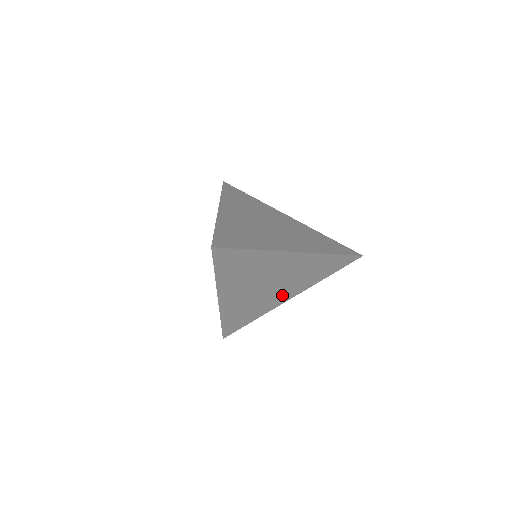
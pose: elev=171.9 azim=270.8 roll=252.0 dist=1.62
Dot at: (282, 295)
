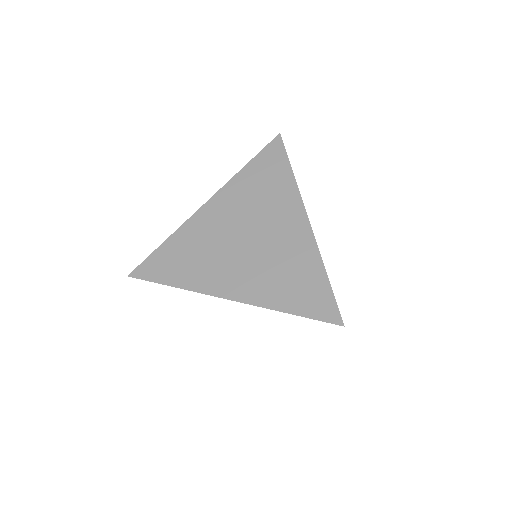
Dot at: occluded
